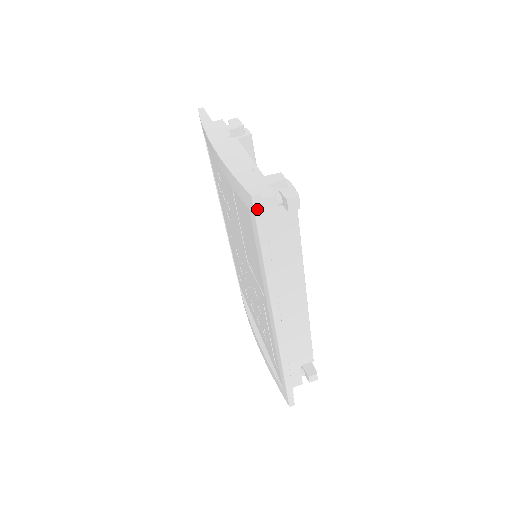
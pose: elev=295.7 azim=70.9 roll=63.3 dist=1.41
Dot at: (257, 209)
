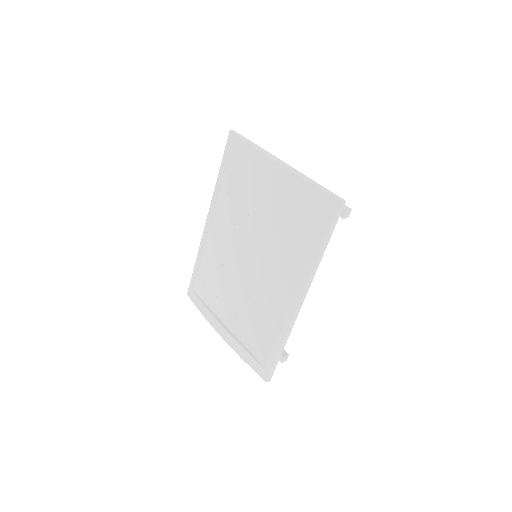
Dot at: (339, 211)
